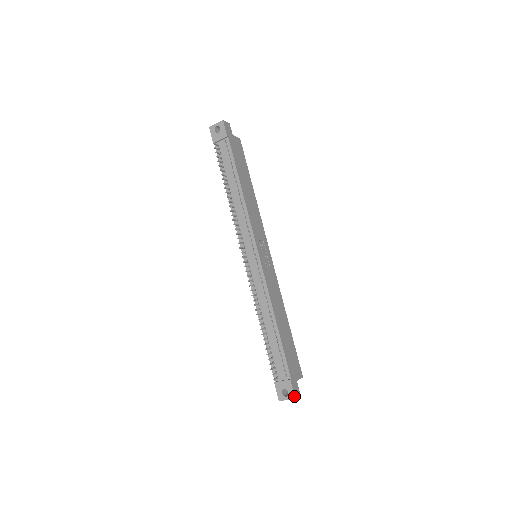
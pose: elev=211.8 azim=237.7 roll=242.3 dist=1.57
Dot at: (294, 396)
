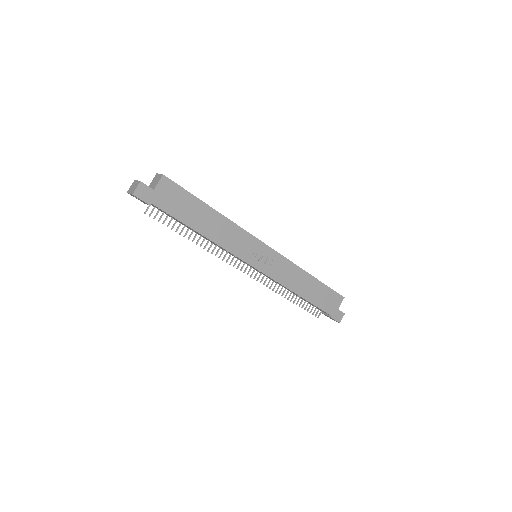
Dot at: (338, 322)
